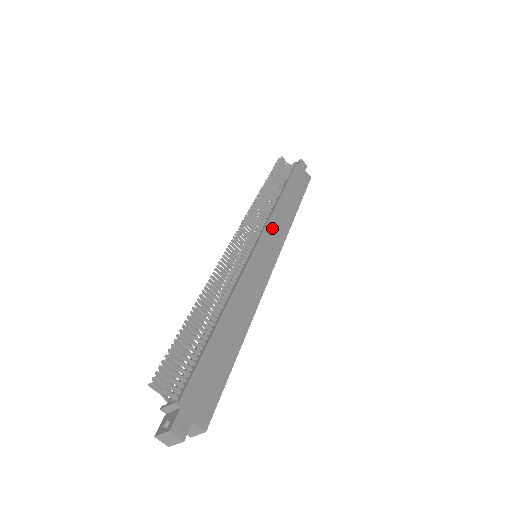
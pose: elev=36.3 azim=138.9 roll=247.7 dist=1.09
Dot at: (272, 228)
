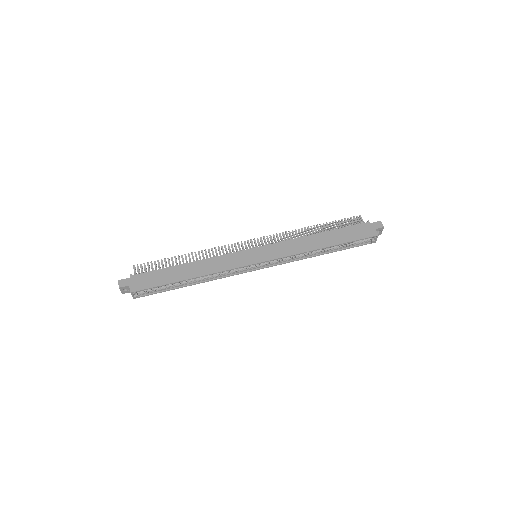
Dot at: (282, 246)
